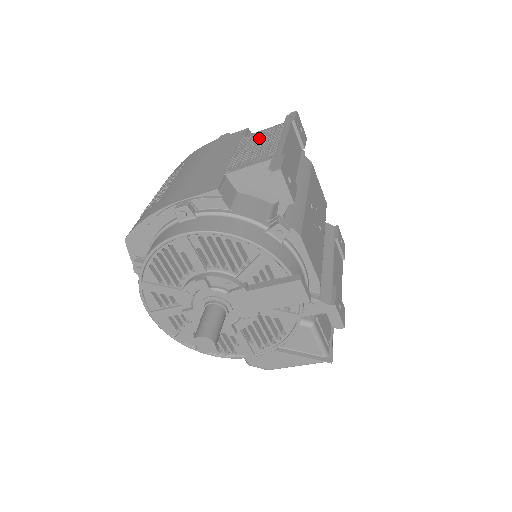
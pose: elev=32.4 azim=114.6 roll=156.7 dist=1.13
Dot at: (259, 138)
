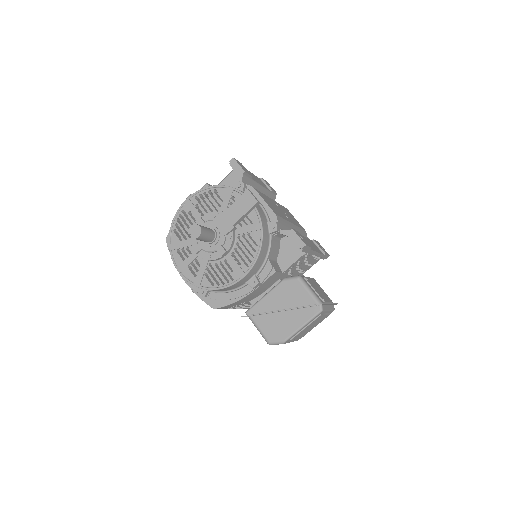
Dot at: occluded
